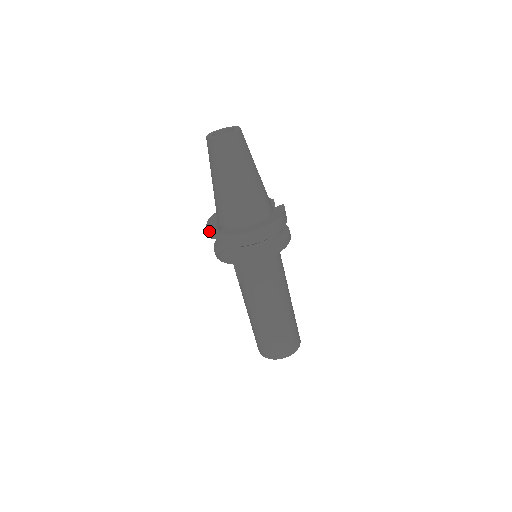
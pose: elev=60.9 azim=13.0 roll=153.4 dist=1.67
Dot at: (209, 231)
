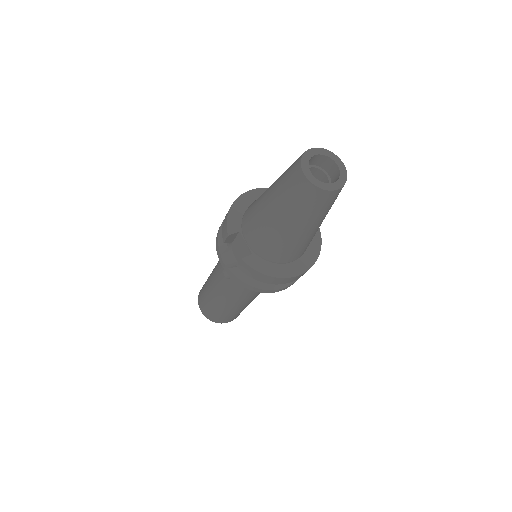
Dot at: (227, 238)
